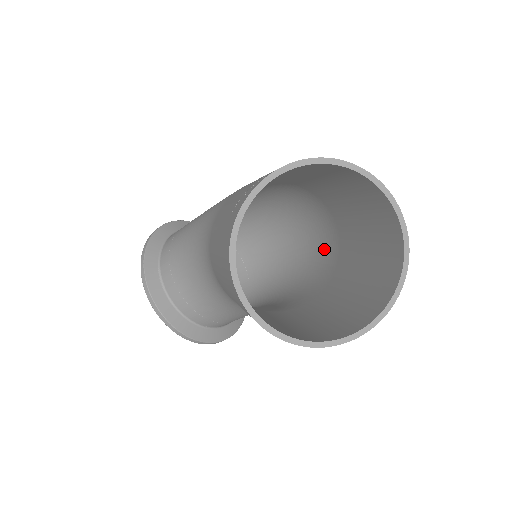
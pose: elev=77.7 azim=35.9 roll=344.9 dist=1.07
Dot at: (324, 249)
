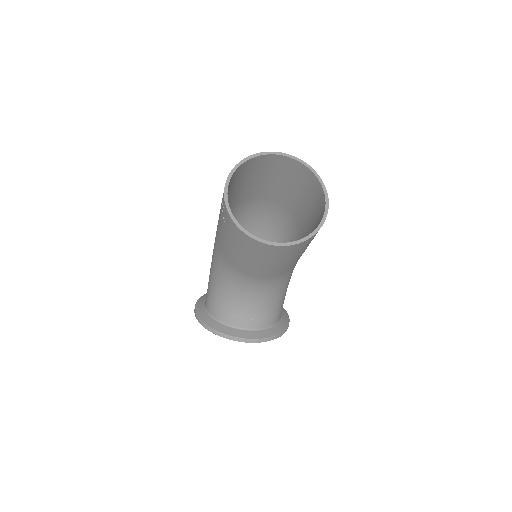
Dot at: (283, 222)
